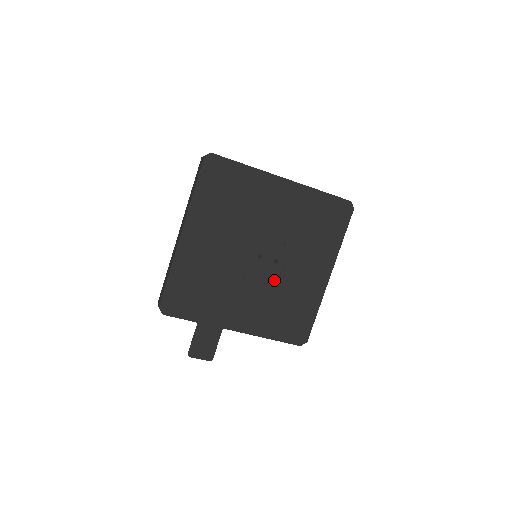
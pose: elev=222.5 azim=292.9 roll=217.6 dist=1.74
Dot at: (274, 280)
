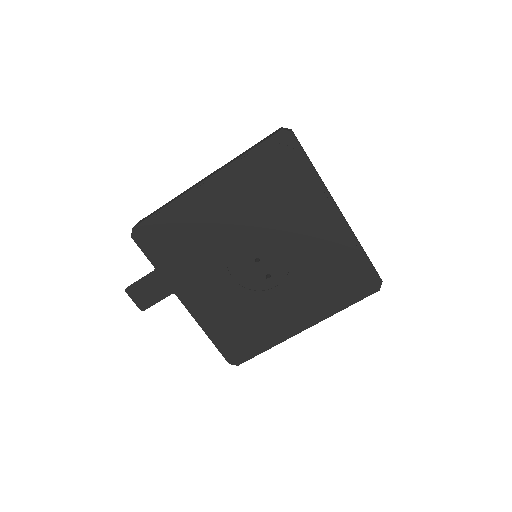
Dot at: (253, 290)
